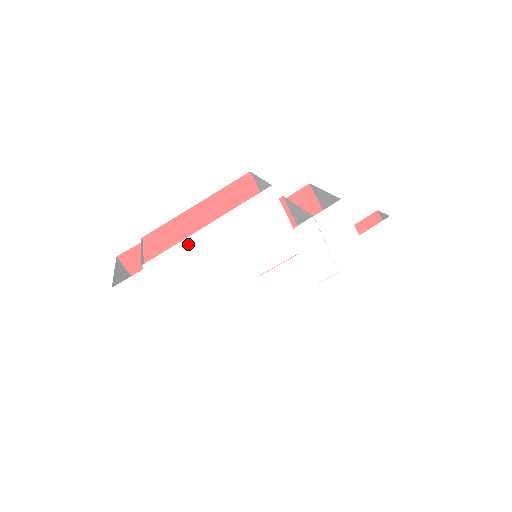
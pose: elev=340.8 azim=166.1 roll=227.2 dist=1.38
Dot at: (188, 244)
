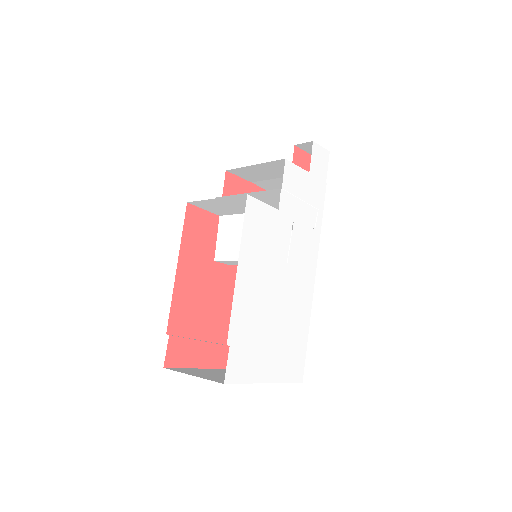
Dot at: (238, 295)
